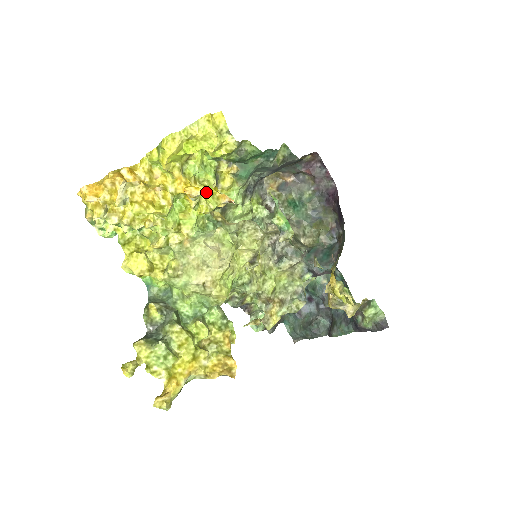
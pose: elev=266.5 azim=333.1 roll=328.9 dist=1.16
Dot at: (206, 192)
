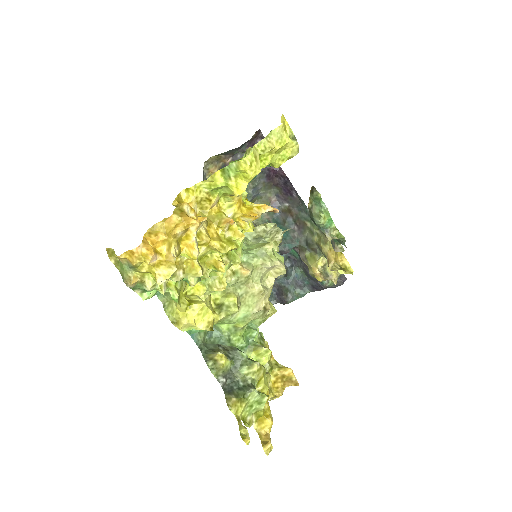
Dot at: occluded
